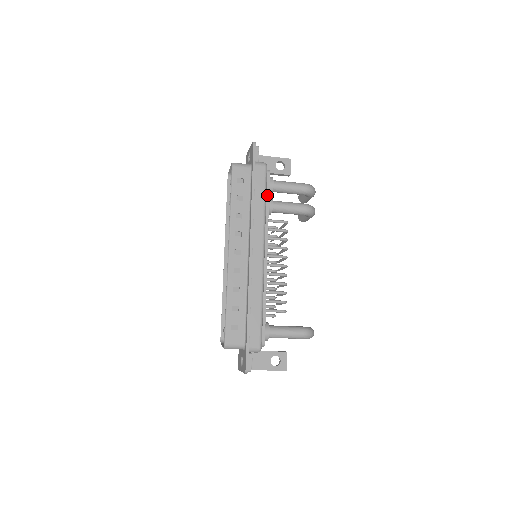
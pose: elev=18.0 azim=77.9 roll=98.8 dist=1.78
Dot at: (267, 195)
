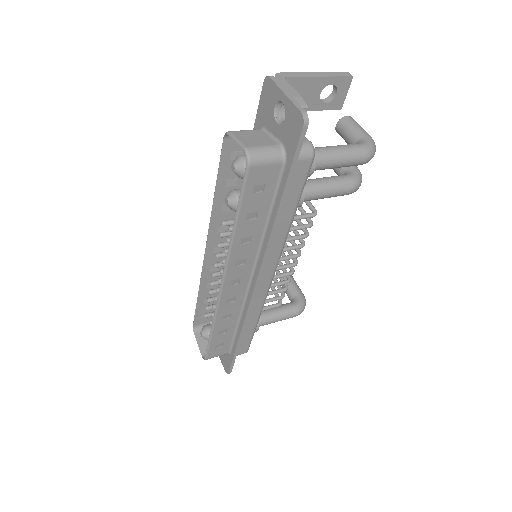
Dot at: occluded
